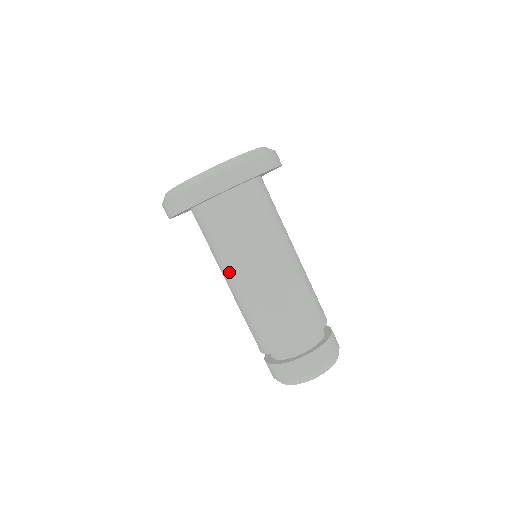
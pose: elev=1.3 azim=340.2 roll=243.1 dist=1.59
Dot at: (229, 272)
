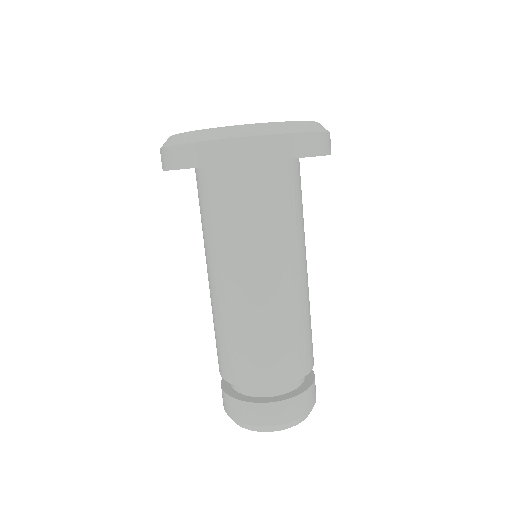
Dot at: (235, 268)
